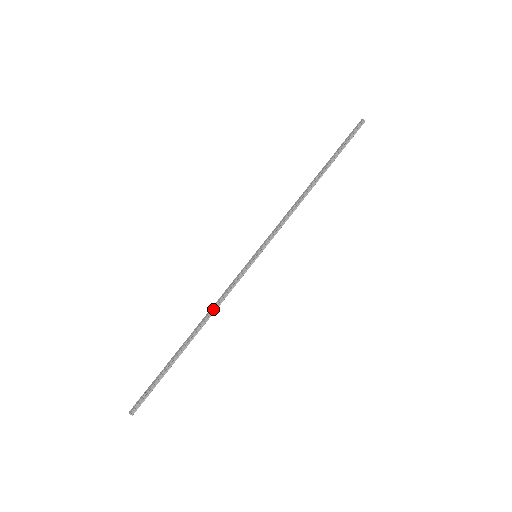
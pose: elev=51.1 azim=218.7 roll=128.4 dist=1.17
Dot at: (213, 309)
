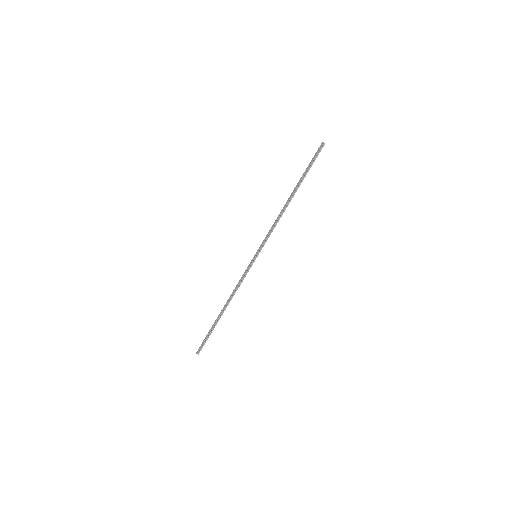
Dot at: (234, 293)
